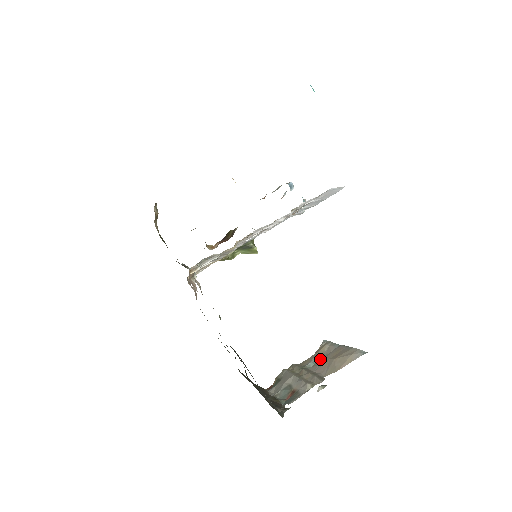
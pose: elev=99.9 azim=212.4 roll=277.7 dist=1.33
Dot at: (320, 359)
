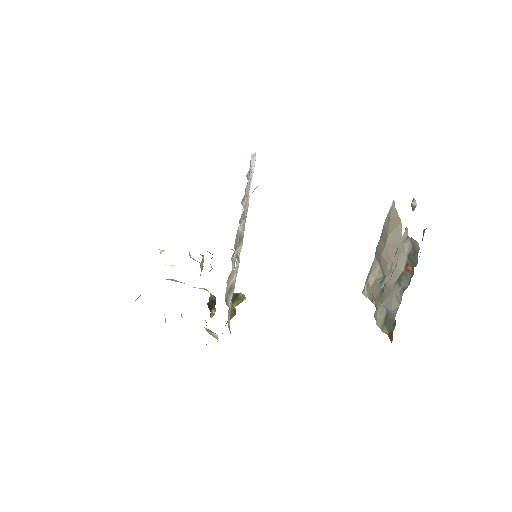
Dot at: (380, 280)
